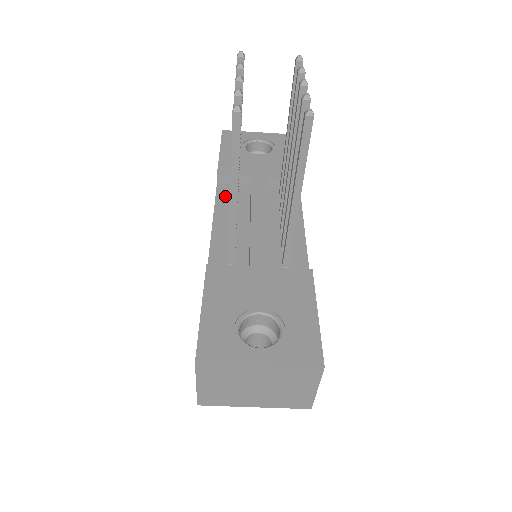
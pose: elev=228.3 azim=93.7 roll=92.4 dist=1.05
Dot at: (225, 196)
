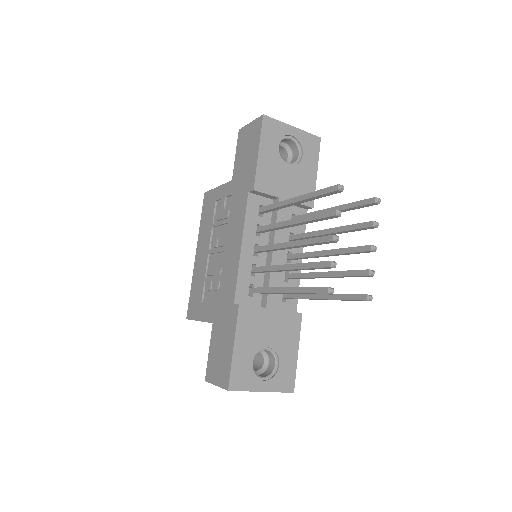
Dot at: (253, 211)
